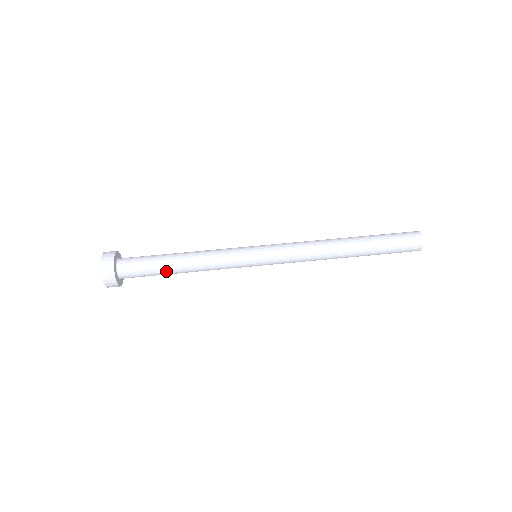
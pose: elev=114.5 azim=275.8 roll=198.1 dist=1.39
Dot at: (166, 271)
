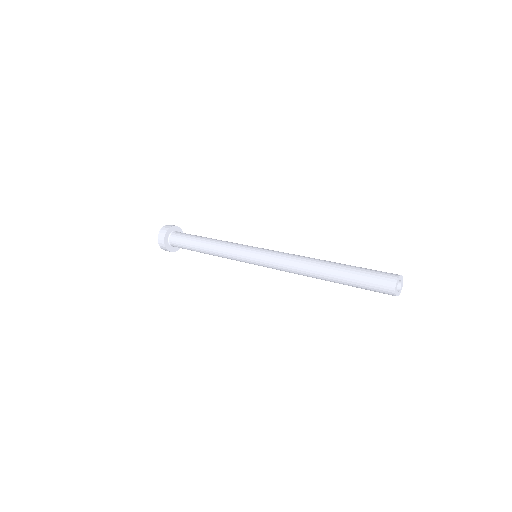
Dot at: (195, 243)
